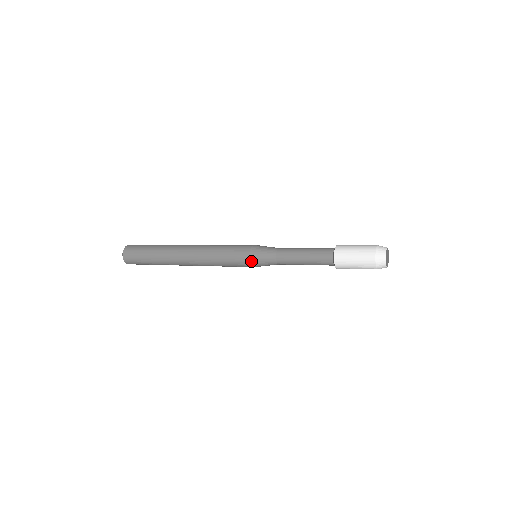
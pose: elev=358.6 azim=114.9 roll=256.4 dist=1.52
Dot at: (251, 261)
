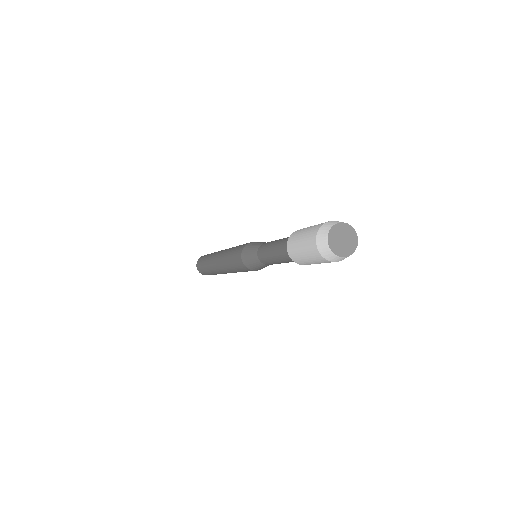
Dot at: (242, 252)
